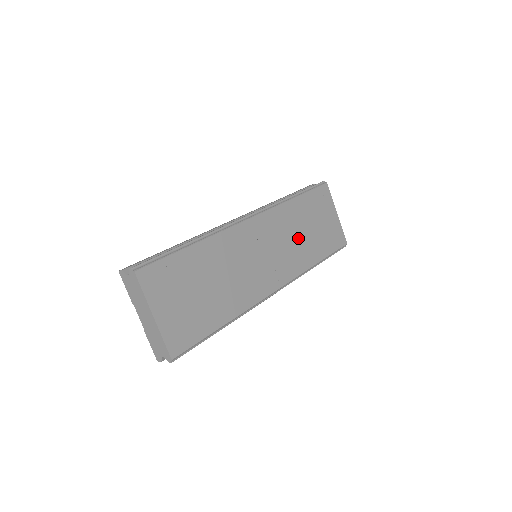
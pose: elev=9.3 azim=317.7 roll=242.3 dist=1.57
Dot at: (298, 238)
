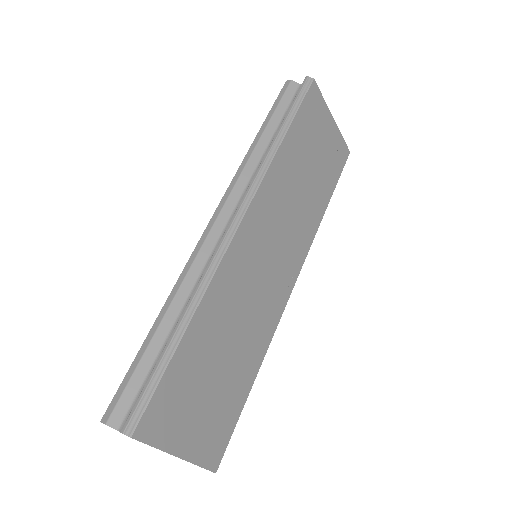
Dot at: (299, 197)
